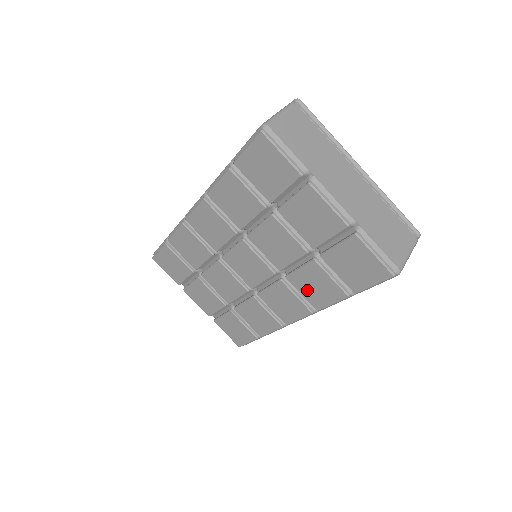
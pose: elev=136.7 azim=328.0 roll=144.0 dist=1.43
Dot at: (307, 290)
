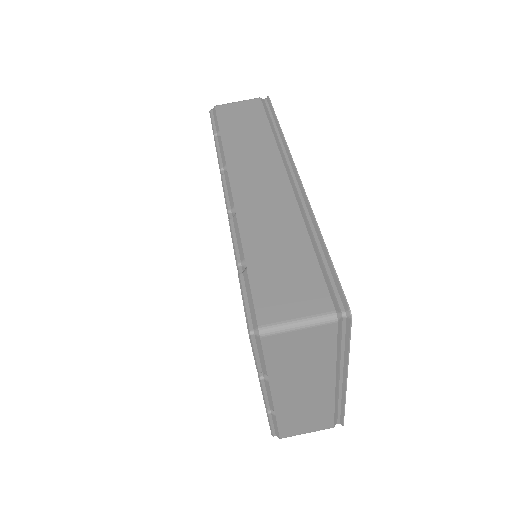
Dot at: occluded
